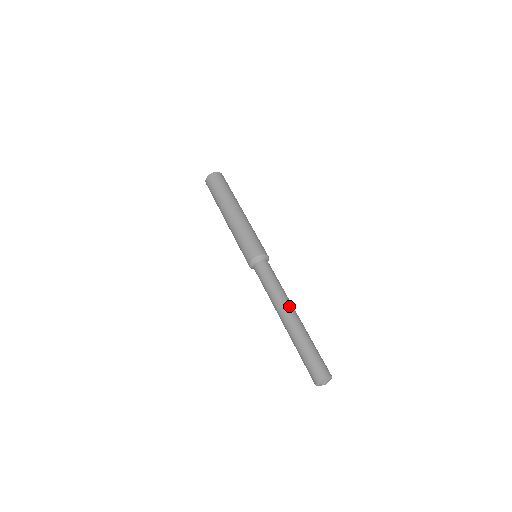
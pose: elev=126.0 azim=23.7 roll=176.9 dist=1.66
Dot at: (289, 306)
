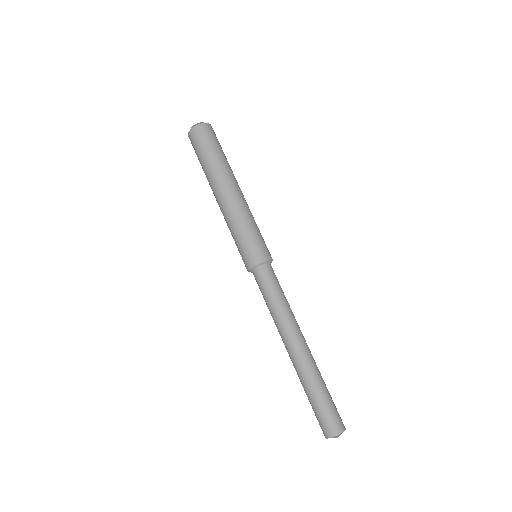
Dot at: occluded
